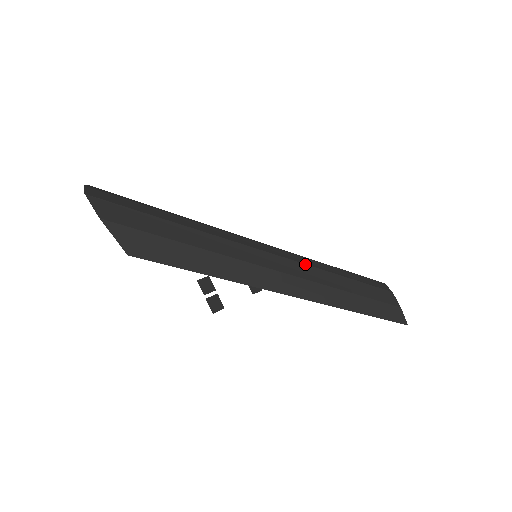
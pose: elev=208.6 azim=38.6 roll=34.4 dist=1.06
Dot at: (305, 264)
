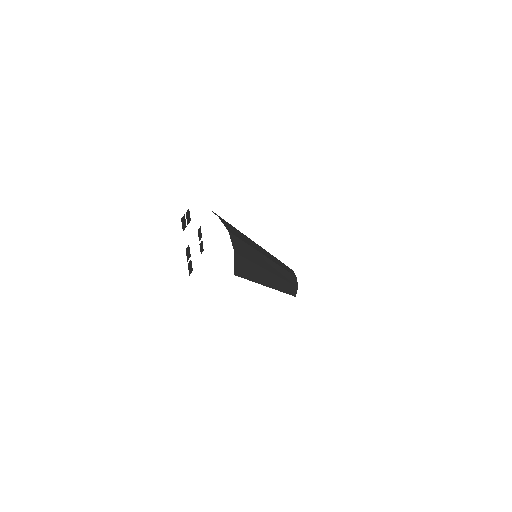
Dot at: (280, 266)
